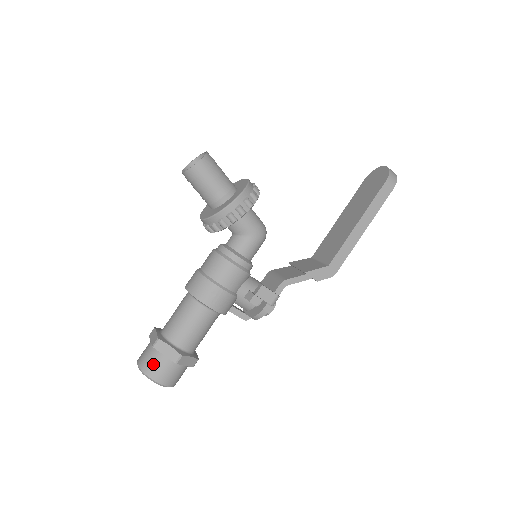
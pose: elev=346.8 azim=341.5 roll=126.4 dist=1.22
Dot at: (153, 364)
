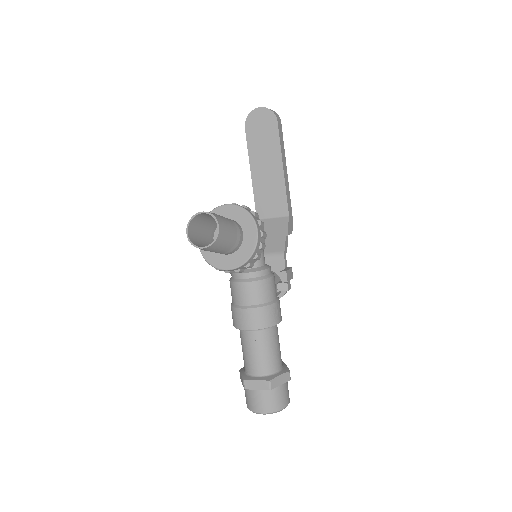
Dot at: (278, 399)
